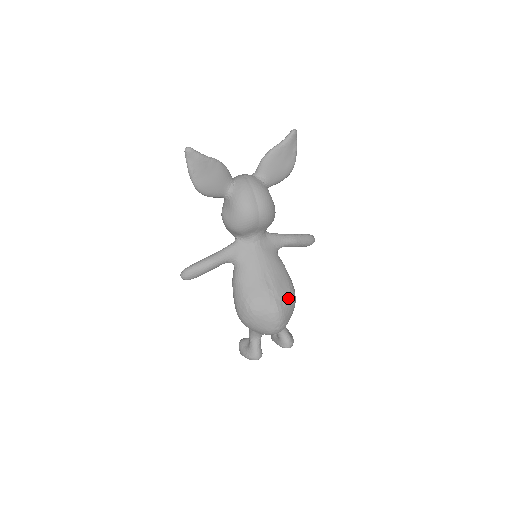
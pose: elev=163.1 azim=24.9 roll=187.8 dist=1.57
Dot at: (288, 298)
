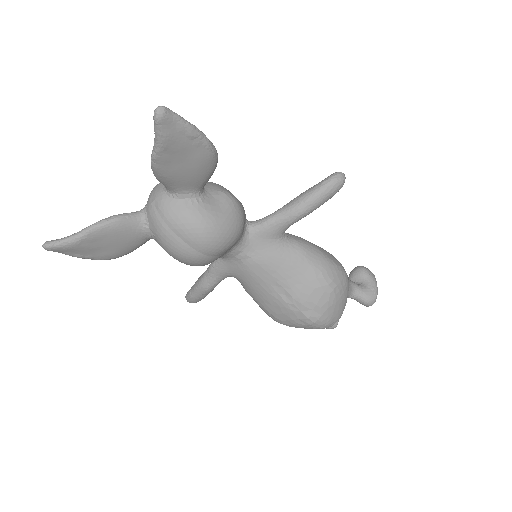
Dot at: (323, 299)
